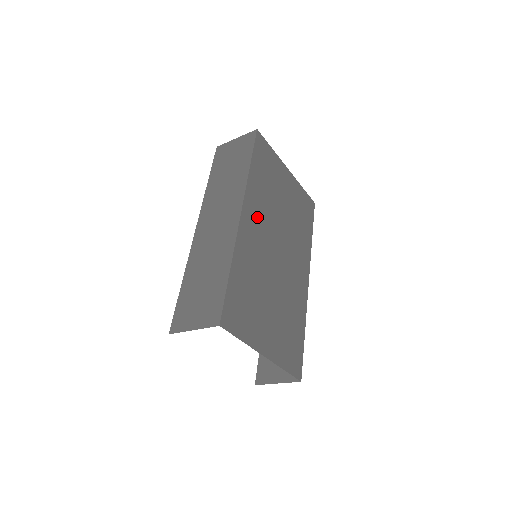
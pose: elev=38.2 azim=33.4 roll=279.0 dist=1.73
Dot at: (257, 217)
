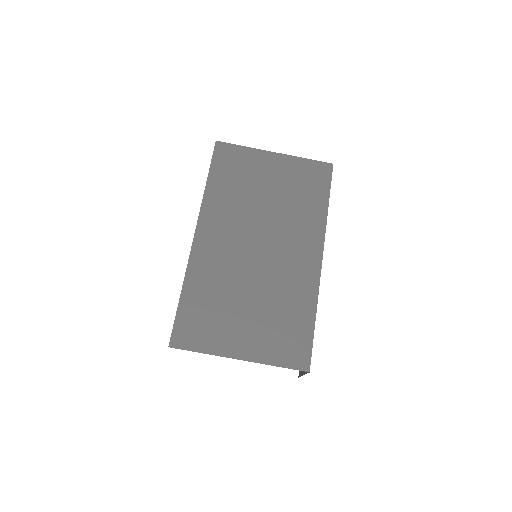
Dot at: (220, 228)
